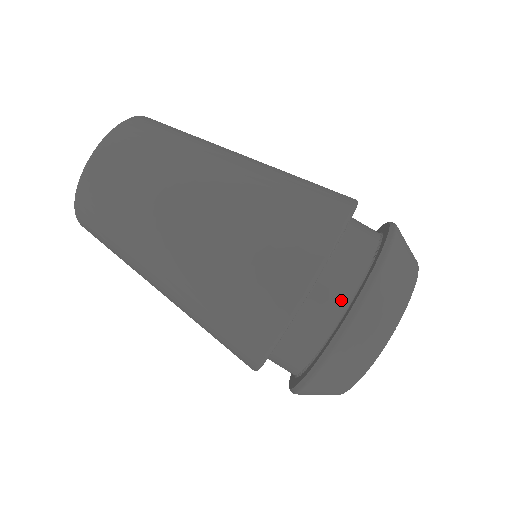
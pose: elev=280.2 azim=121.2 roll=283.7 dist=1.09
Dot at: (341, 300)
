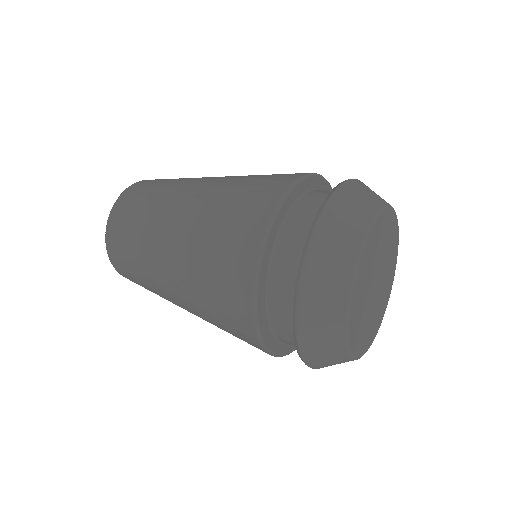
Dot at: occluded
